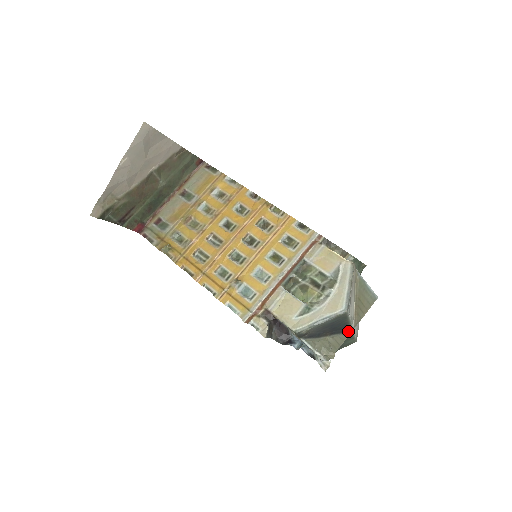
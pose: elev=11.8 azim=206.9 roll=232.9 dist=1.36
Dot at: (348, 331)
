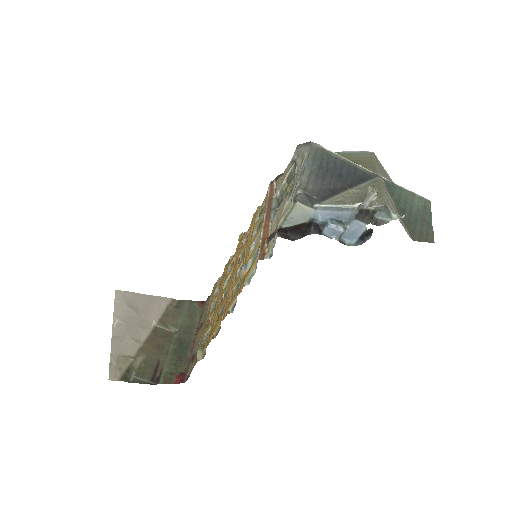
Dot at: (373, 178)
